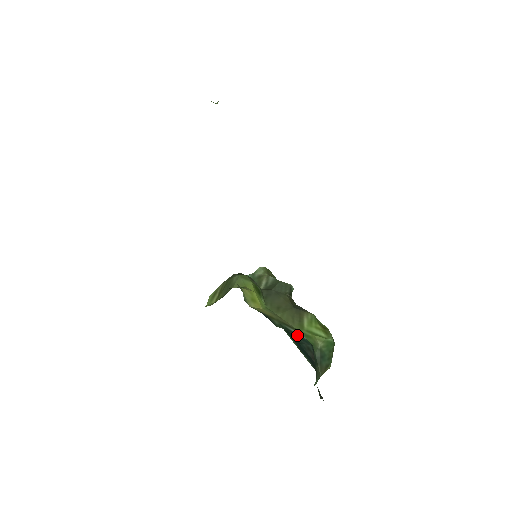
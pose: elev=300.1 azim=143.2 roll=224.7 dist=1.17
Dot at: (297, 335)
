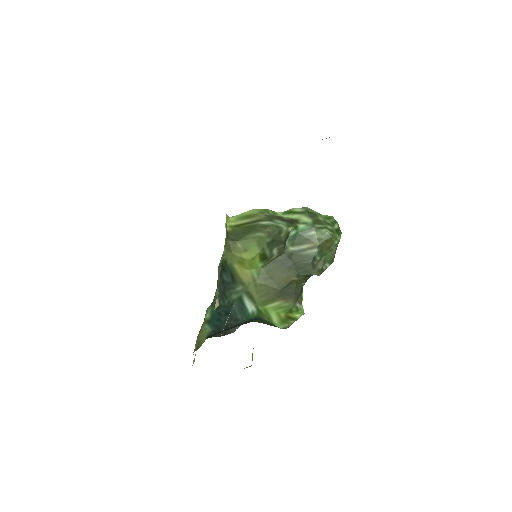
Dot at: (243, 307)
